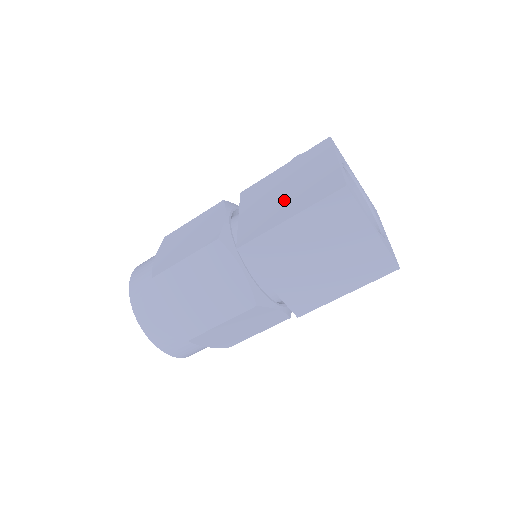
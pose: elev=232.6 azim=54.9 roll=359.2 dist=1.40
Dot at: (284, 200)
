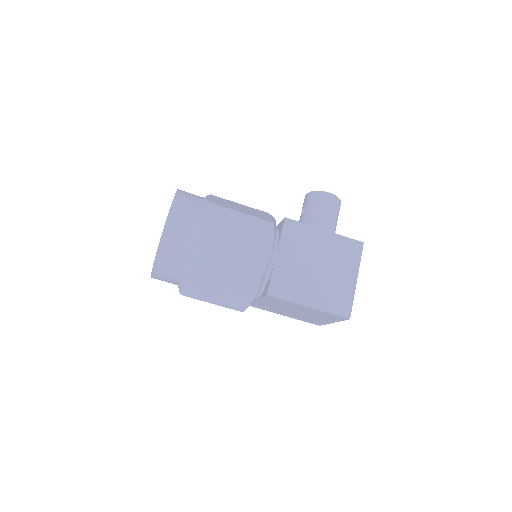
Dot at: (313, 281)
